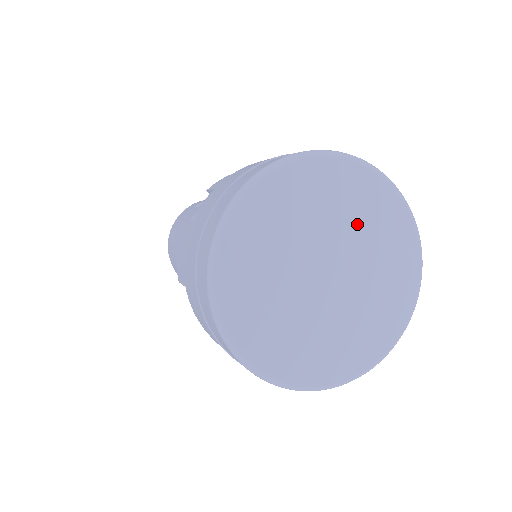
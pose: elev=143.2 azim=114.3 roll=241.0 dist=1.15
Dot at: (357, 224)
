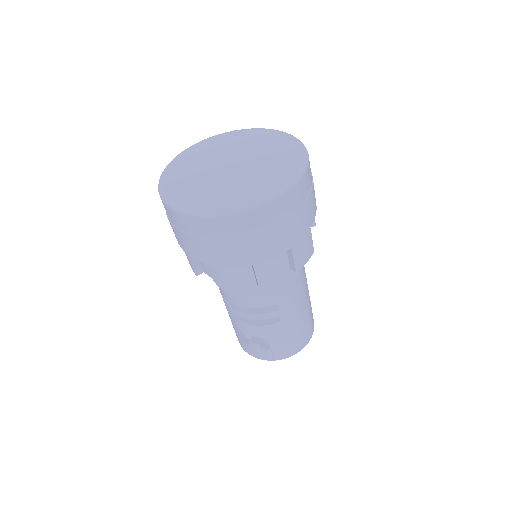
Dot at: (266, 152)
